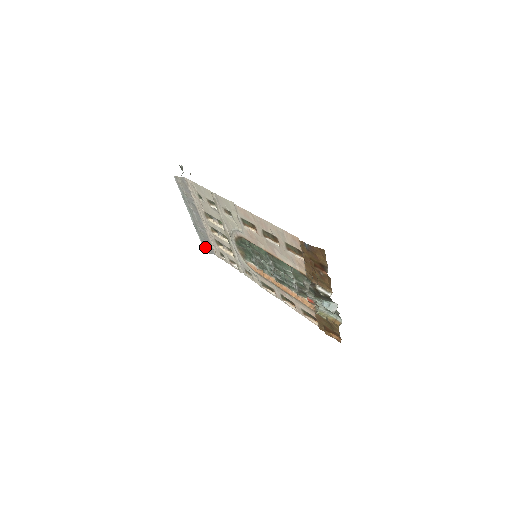
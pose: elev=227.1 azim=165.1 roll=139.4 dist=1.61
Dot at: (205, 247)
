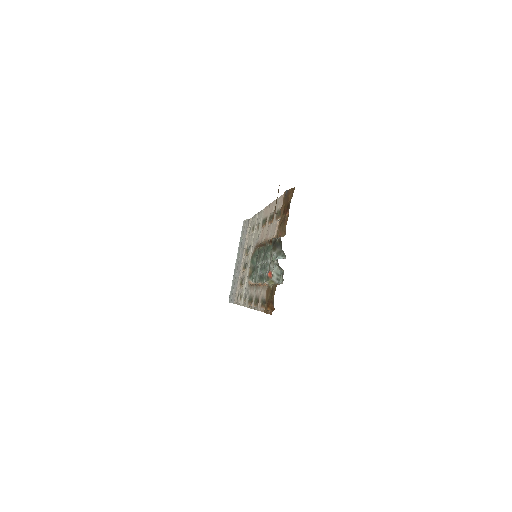
Dot at: (231, 296)
